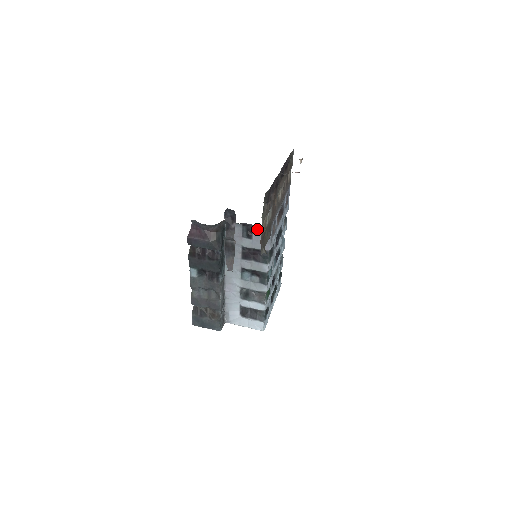
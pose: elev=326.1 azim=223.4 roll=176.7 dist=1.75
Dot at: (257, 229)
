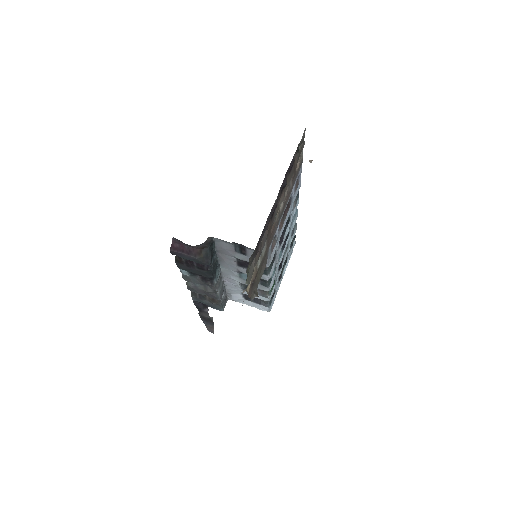
Dot at: (251, 250)
